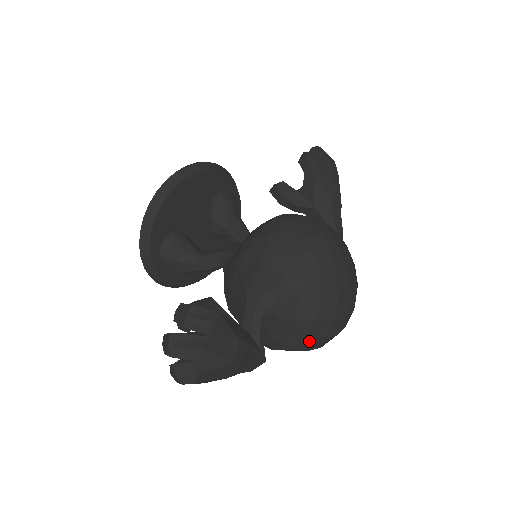
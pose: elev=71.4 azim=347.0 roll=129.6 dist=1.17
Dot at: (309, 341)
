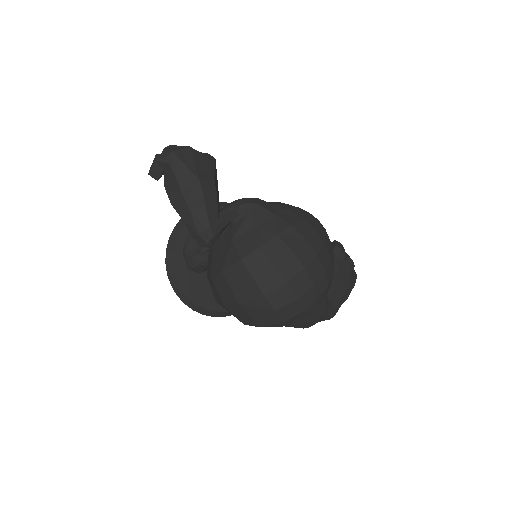
Dot at: (259, 258)
